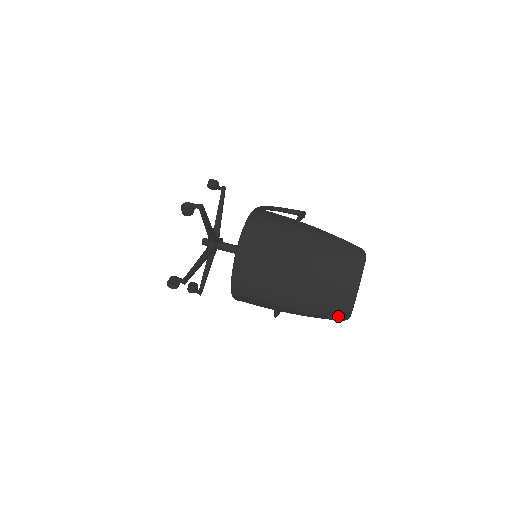
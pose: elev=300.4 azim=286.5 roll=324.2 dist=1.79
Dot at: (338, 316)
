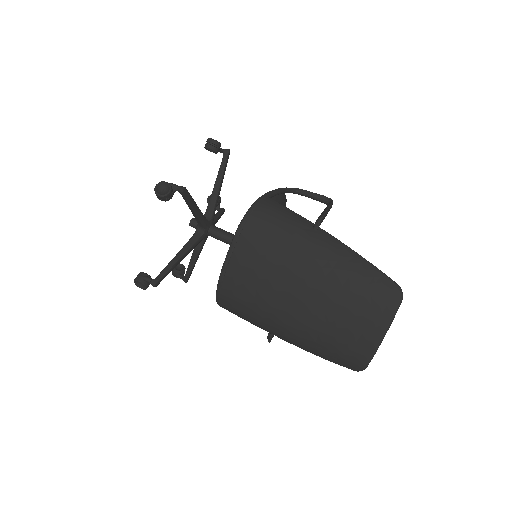
Dot at: (349, 365)
